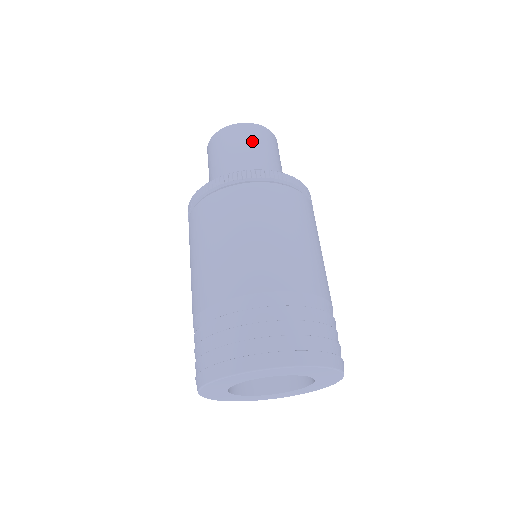
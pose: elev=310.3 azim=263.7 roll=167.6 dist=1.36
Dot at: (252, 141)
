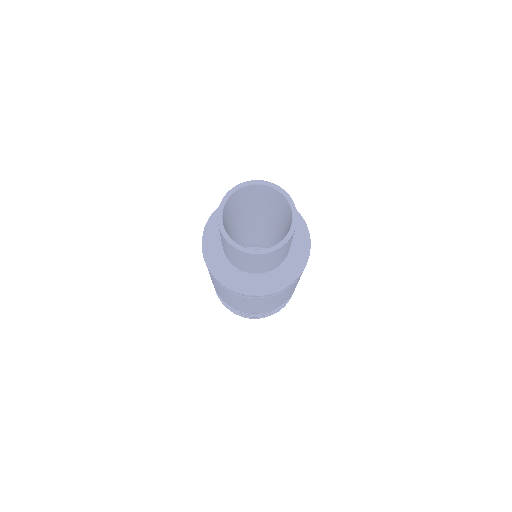
Dot at: (263, 261)
